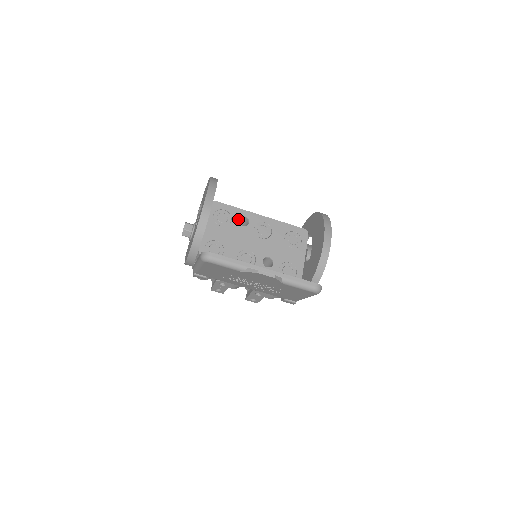
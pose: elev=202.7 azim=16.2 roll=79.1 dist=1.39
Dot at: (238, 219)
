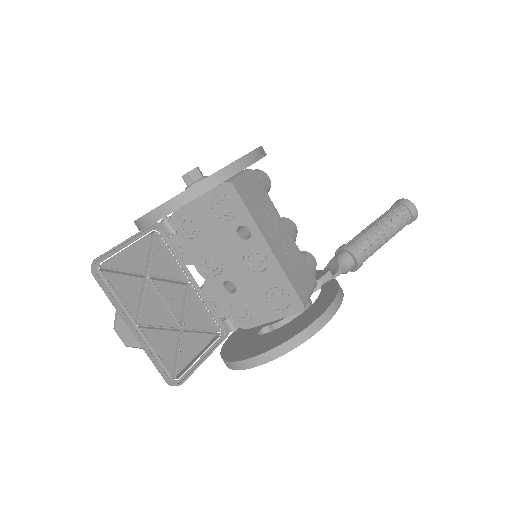
Dot at: (240, 225)
